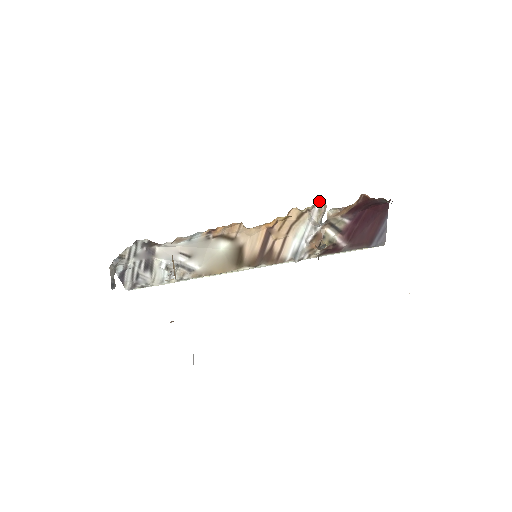
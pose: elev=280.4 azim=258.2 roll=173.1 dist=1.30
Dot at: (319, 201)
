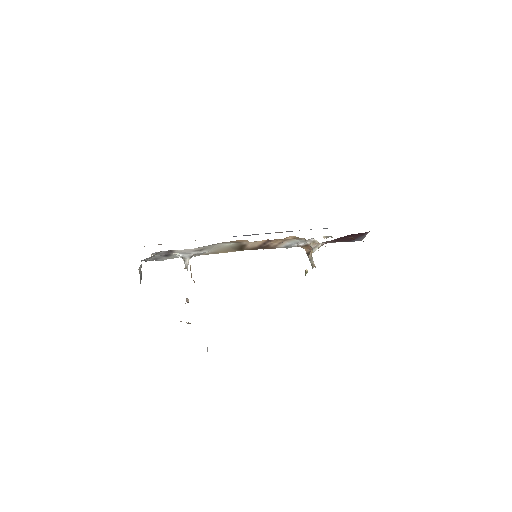
Dot at: (315, 240)
